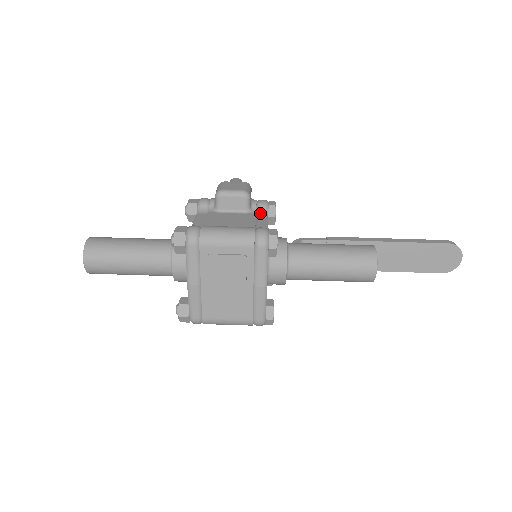
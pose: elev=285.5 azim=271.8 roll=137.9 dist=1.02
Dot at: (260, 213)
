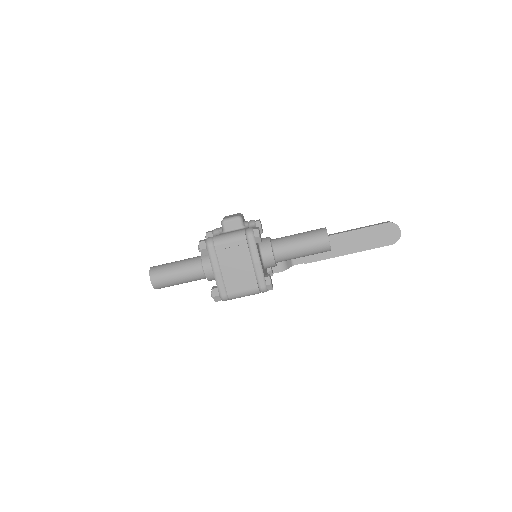
Dot at: (251, 227)
